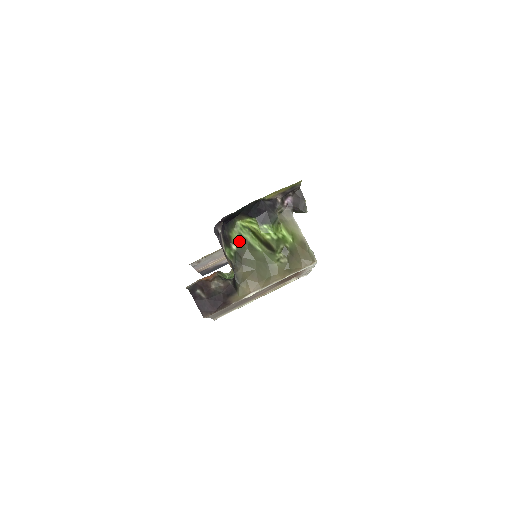
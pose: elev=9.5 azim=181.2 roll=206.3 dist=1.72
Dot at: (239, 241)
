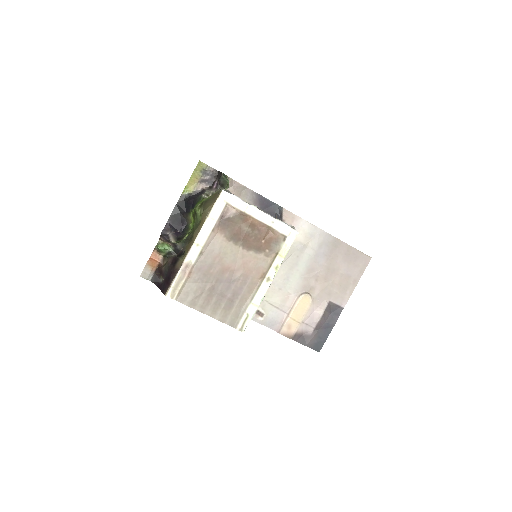
Dot at: occluded
